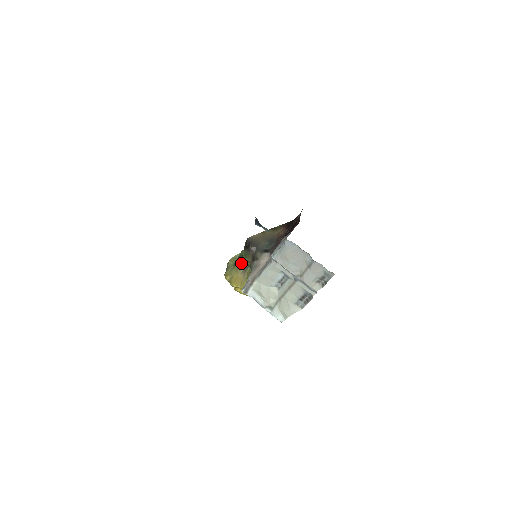
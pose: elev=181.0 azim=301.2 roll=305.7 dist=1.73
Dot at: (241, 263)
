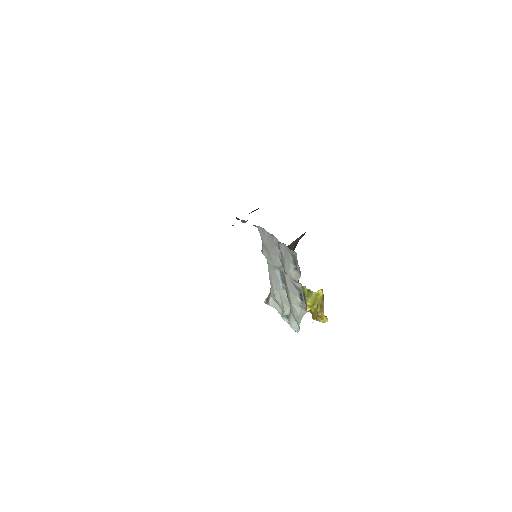
Dot at: occluded
